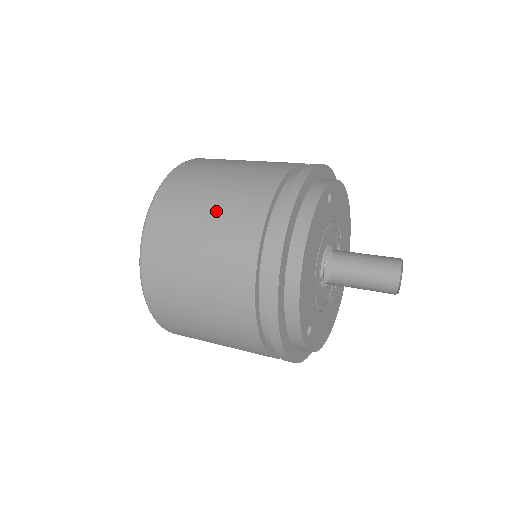
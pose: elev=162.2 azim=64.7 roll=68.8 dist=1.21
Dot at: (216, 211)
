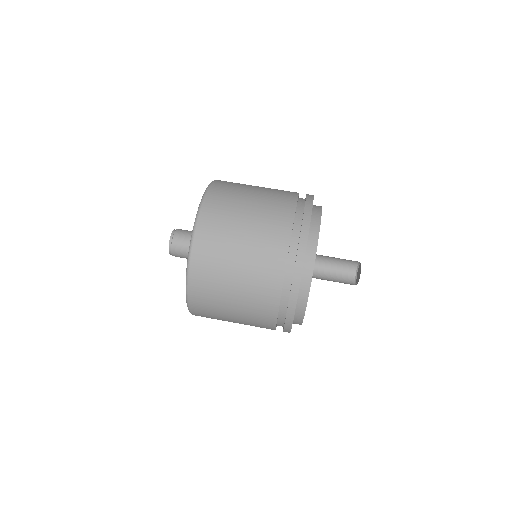
Dot at: (242, 296)
